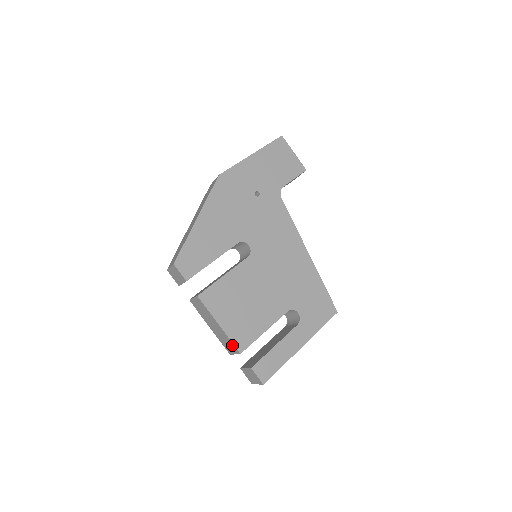
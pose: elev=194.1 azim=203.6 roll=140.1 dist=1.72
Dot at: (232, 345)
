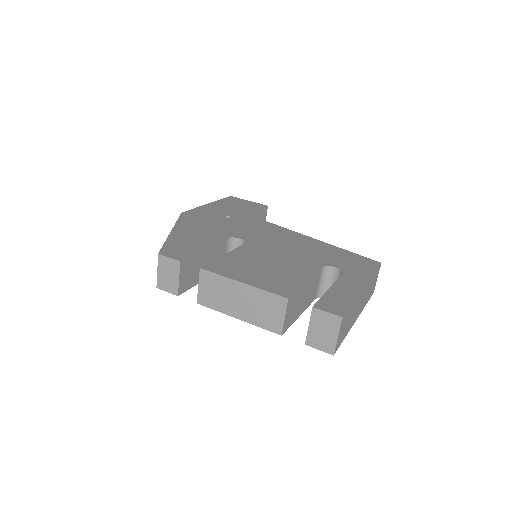
Dot at: (272, 299)
